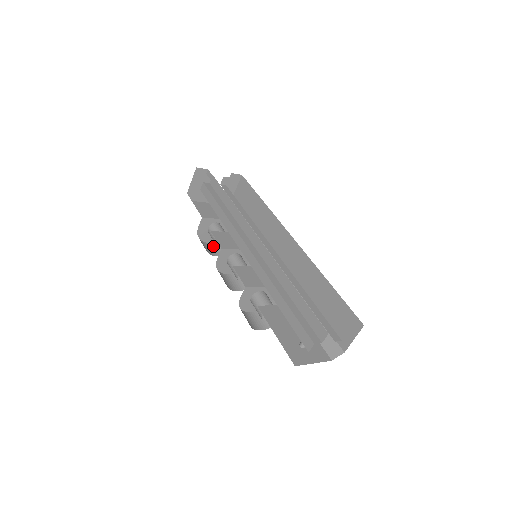
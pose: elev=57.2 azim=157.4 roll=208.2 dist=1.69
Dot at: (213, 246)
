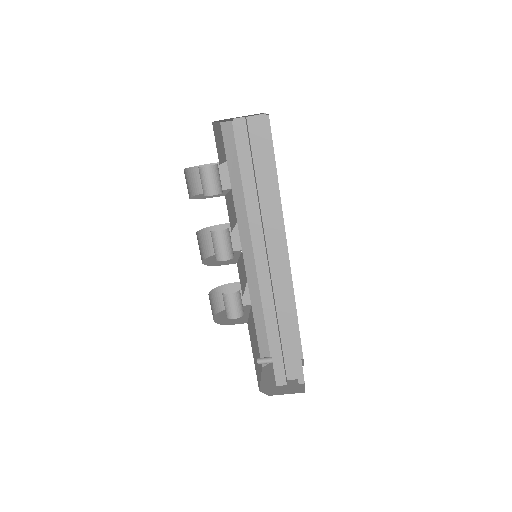
Dot at: (187, 176)
